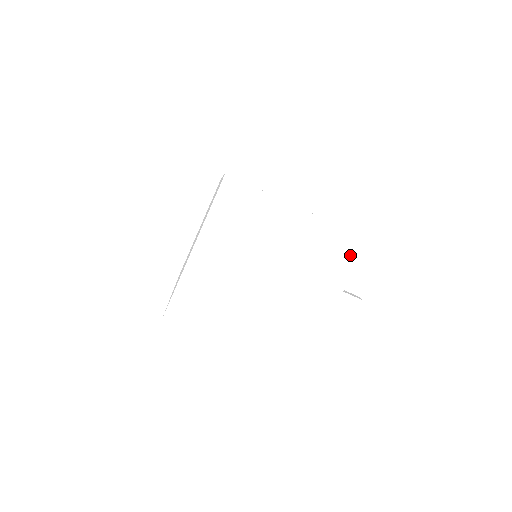
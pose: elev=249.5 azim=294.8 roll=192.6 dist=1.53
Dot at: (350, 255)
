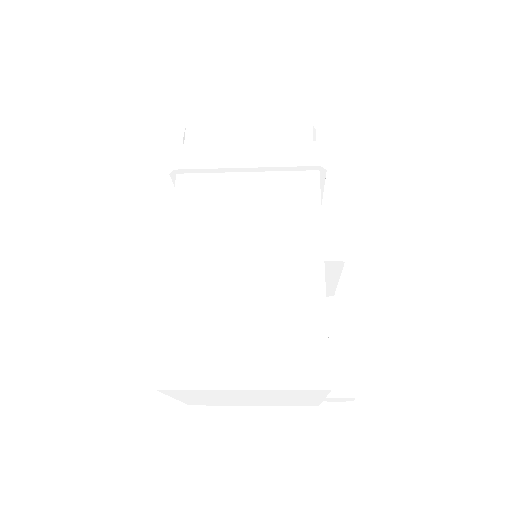
Dot at: (318, 393)
